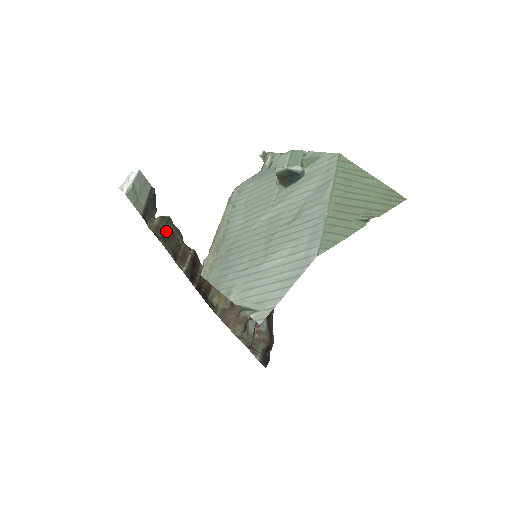
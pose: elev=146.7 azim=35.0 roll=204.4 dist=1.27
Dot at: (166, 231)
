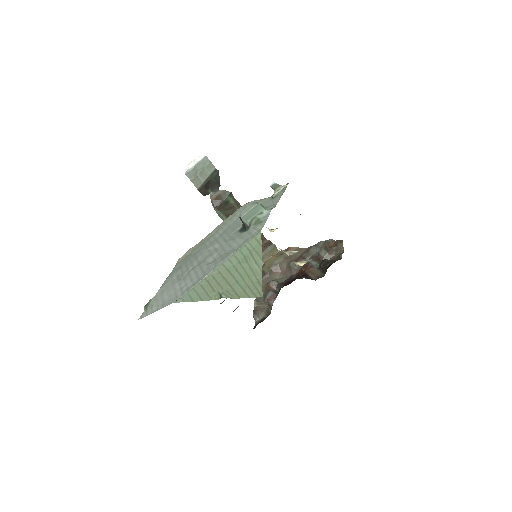
Dot at: (223, 202)
